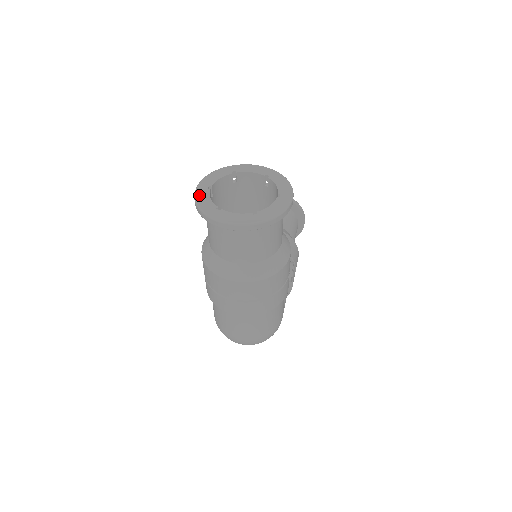
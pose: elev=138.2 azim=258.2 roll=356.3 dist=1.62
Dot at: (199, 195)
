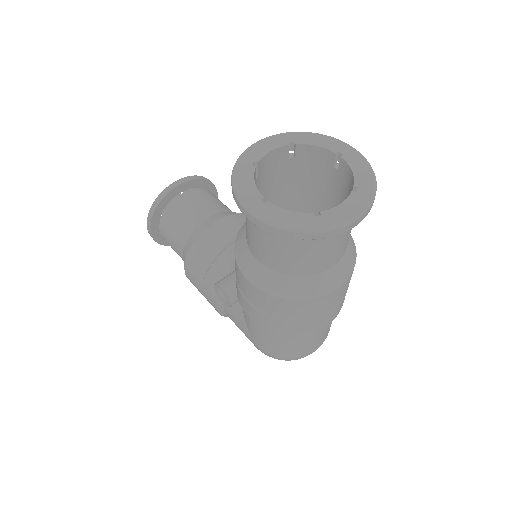
Dot at: (271, 217)
